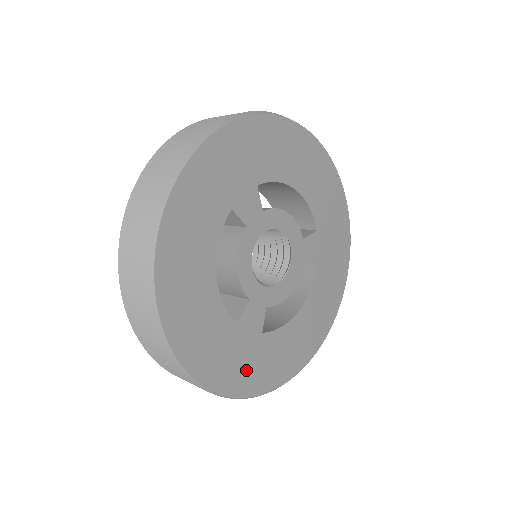
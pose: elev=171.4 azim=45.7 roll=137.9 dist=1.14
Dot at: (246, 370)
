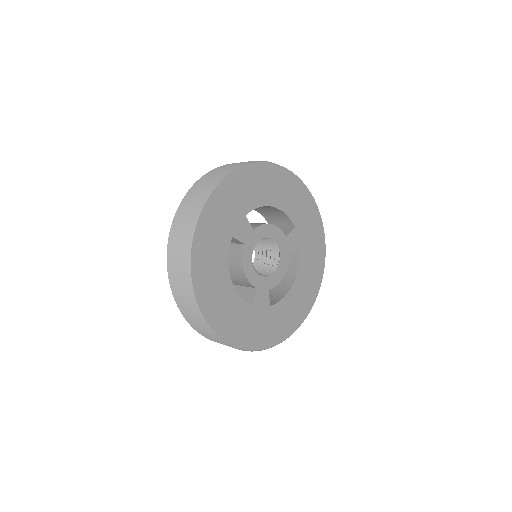
Dot at: (264, 332)
